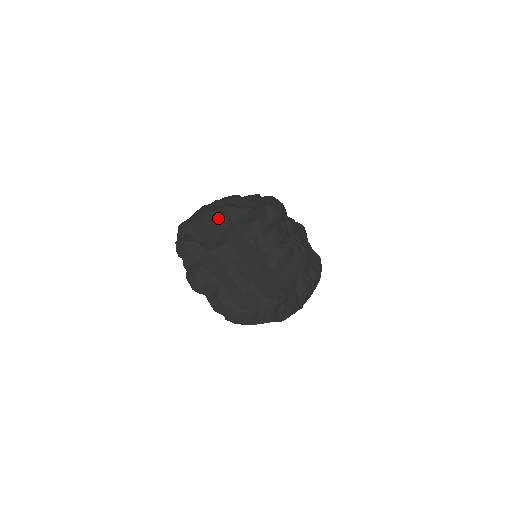
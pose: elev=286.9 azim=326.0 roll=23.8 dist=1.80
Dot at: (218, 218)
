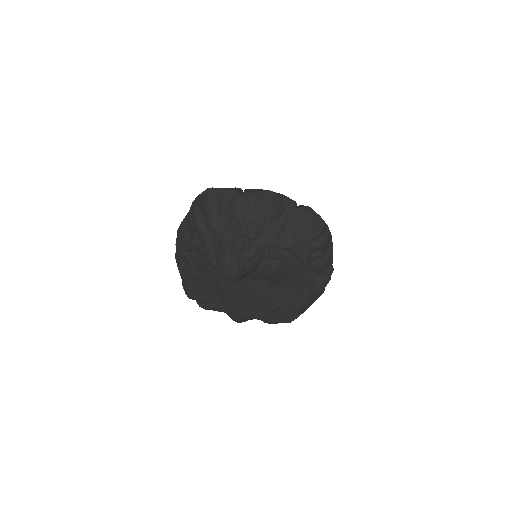
Dot at: (198, 279)
